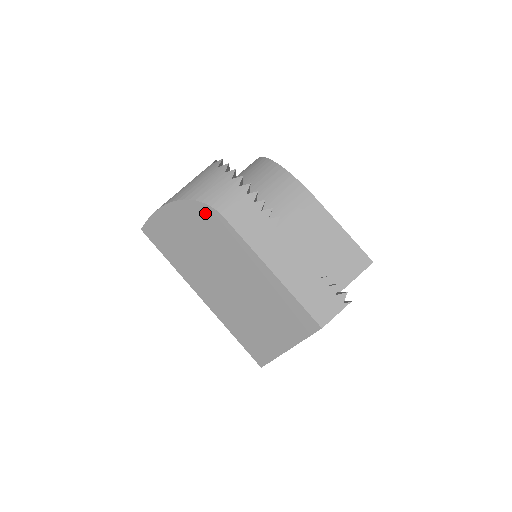
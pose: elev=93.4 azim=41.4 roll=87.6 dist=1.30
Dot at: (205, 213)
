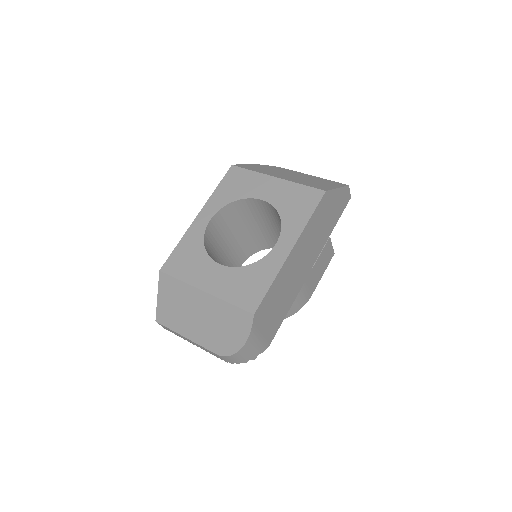
Dot at: (275, 167)
